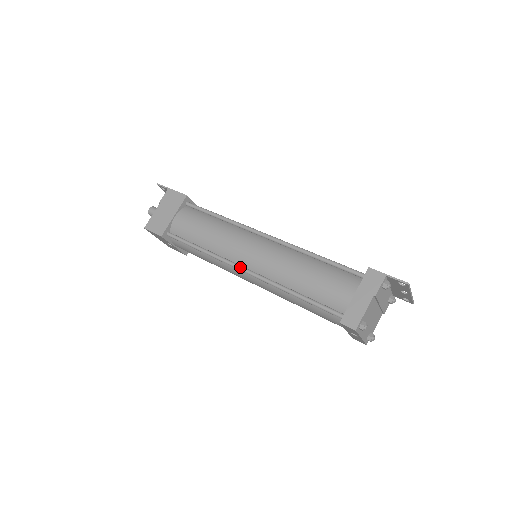
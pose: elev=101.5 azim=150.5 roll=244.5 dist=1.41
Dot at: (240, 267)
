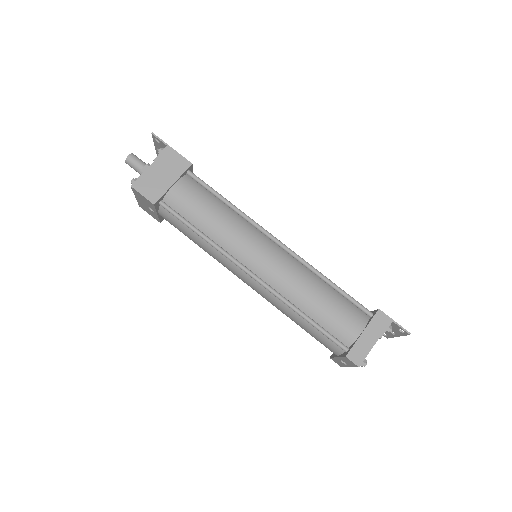
Dot at: (248, 270)
